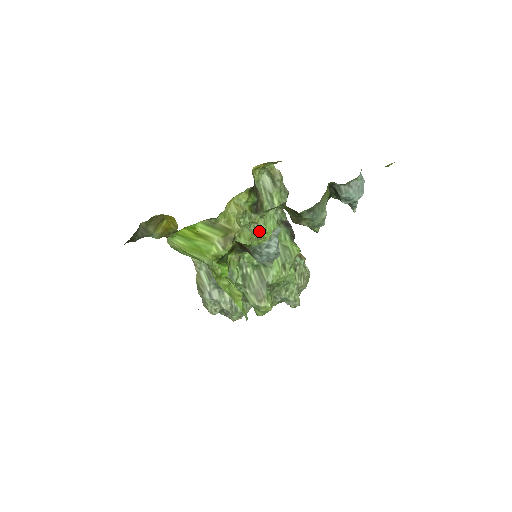
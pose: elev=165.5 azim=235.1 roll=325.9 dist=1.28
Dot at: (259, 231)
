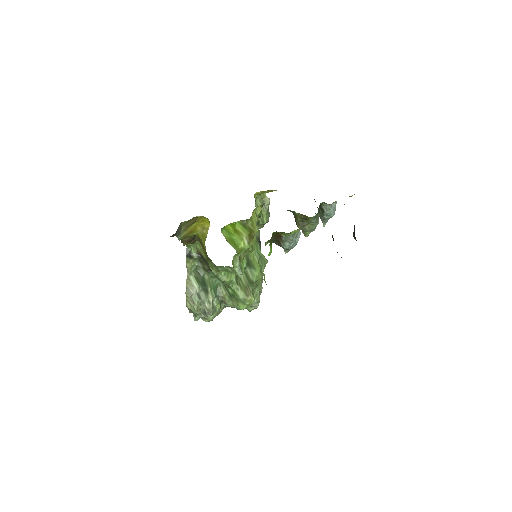
Dot at: occluded
